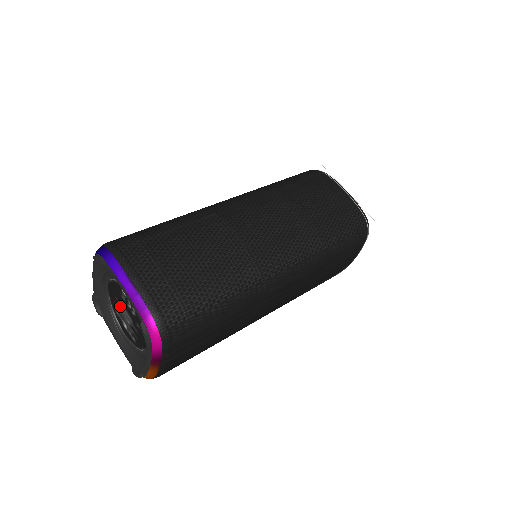
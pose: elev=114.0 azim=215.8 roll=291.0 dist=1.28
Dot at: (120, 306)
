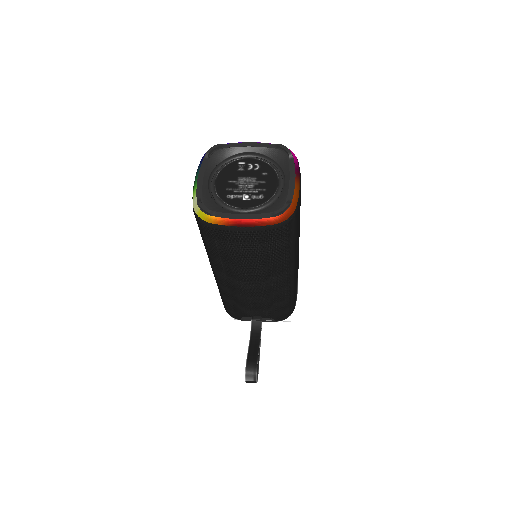
Dot at: (236, 183)
